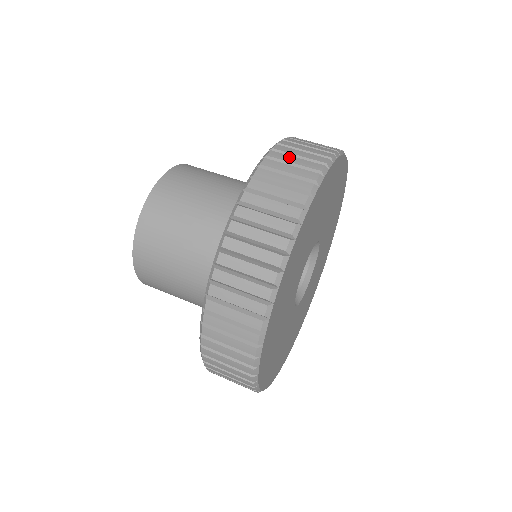
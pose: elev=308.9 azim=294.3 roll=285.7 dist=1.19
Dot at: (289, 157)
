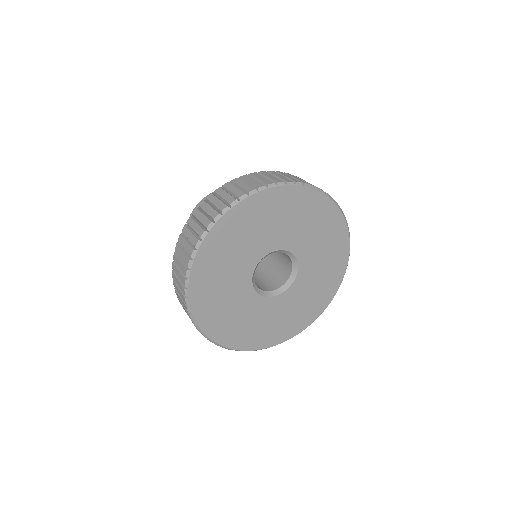
Dot at: (224, 192)
